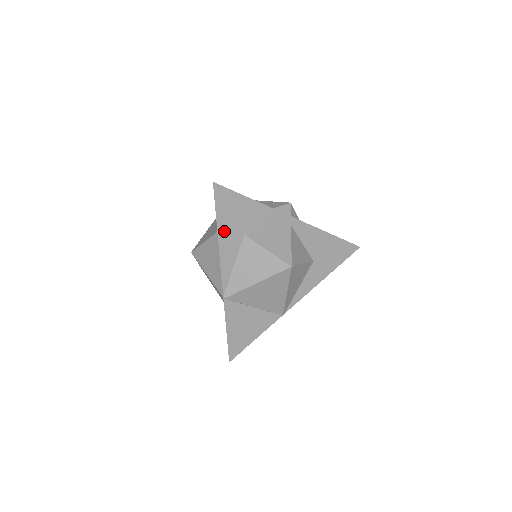
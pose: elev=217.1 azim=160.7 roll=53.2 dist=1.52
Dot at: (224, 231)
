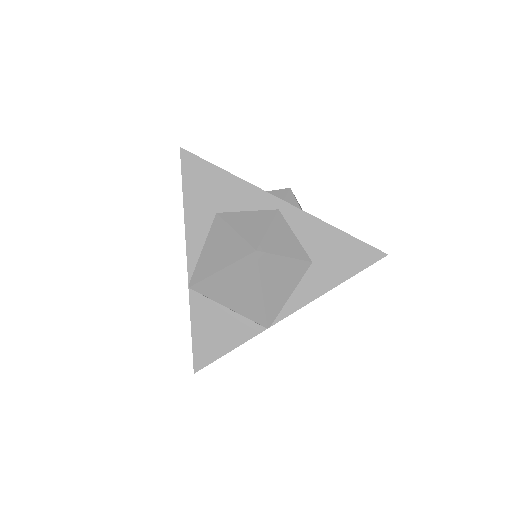
Dot at: (191, 205)
